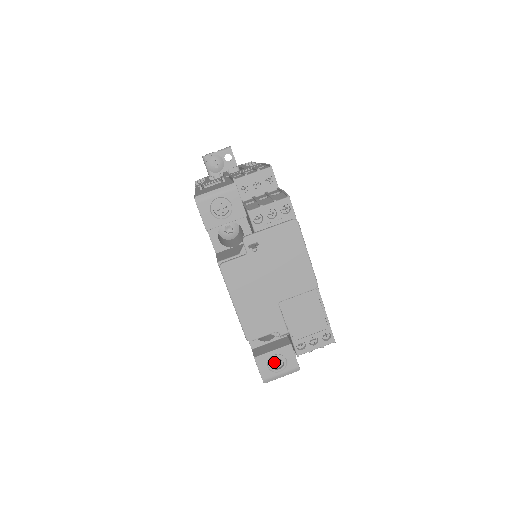
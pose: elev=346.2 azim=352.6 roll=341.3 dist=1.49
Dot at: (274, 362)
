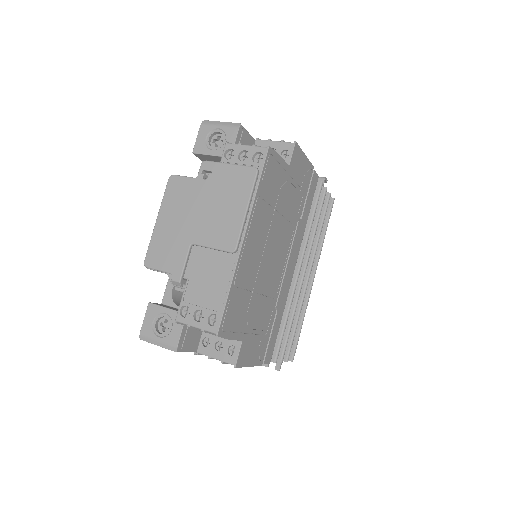
Dot at: (164, 326)
